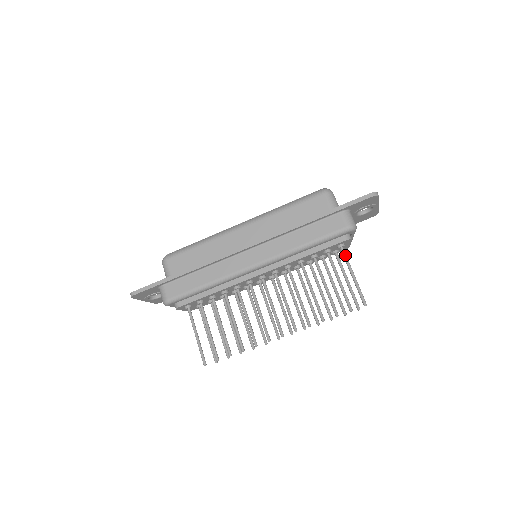
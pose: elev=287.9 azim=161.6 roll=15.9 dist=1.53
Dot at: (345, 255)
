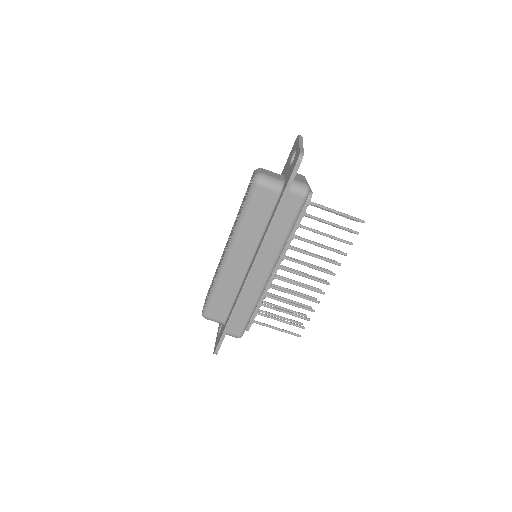
Dot at: (318, 206)
